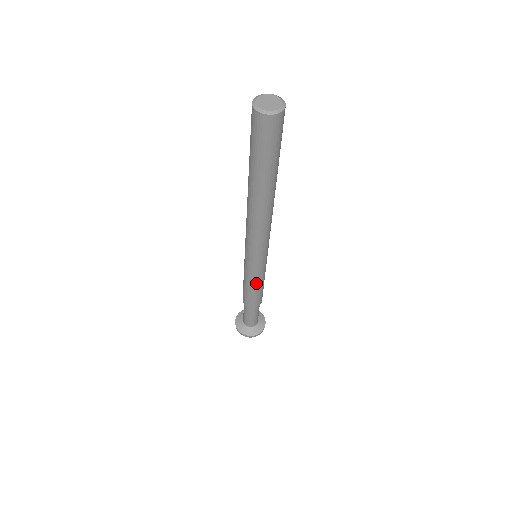
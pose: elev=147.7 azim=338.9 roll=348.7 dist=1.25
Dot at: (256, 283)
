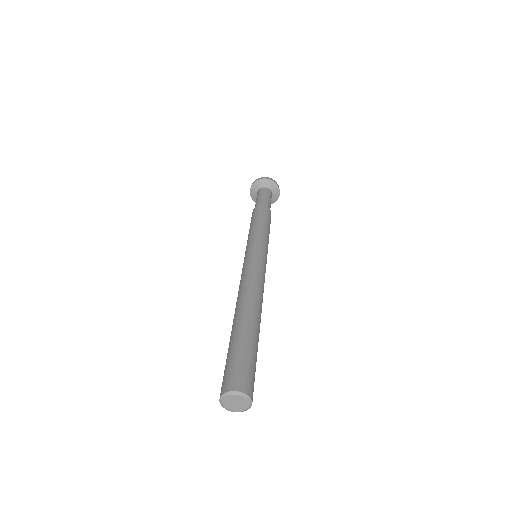
Dot at: occluded
